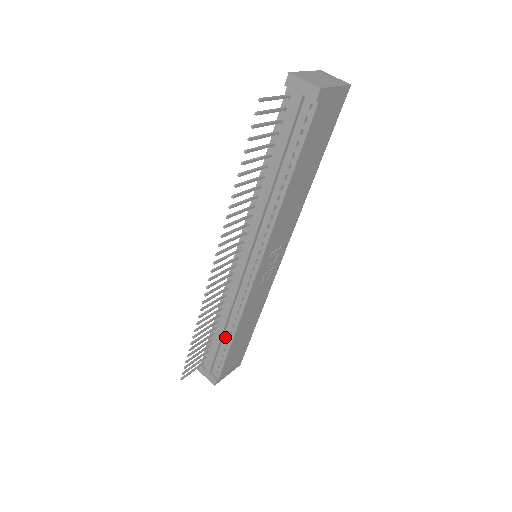
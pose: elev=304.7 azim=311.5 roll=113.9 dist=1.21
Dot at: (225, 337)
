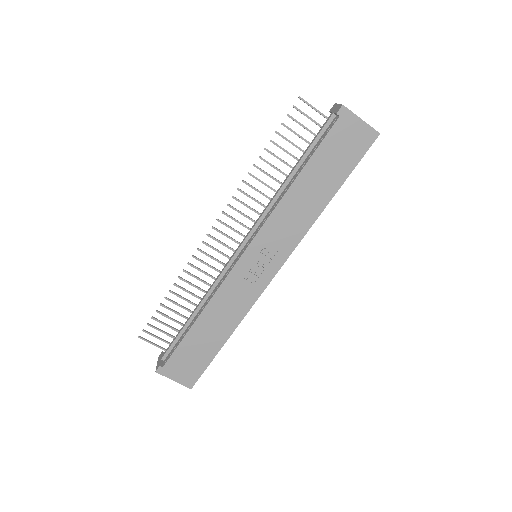
Dot at: (192, 321)
